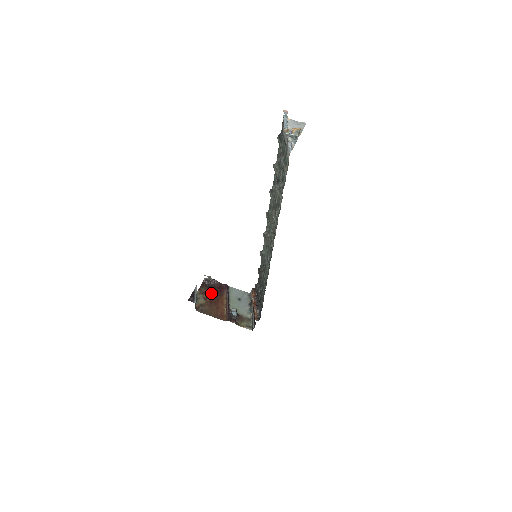
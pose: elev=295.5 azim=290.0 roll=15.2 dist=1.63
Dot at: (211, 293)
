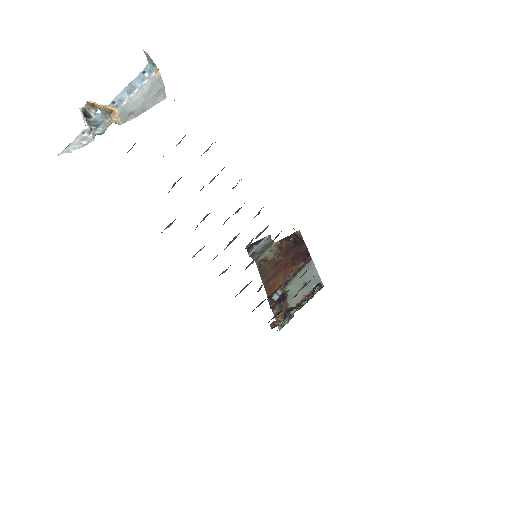
Dot at: (287, 253)
